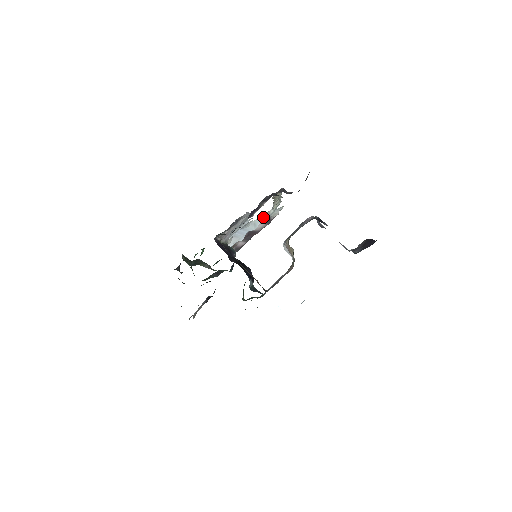
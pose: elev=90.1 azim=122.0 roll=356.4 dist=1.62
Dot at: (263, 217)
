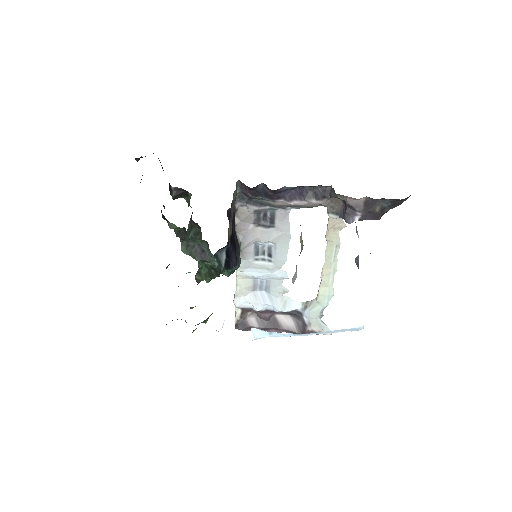
Dot at: (300, 307)
